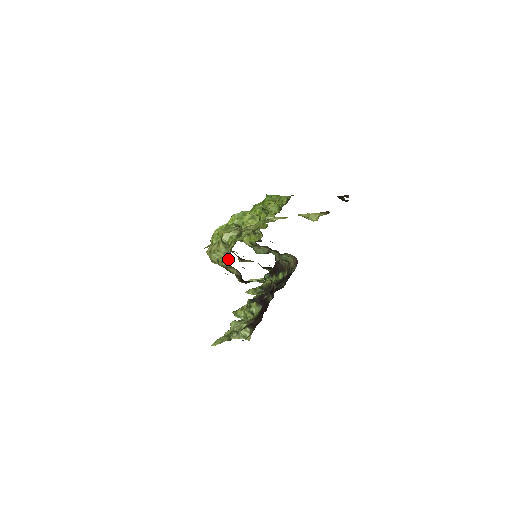
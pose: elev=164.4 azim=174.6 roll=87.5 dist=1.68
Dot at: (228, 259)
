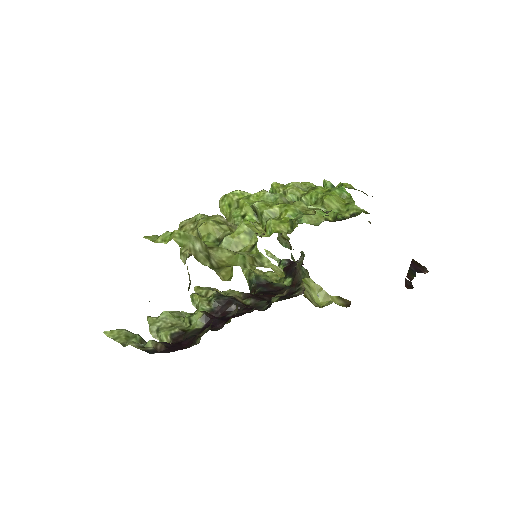
Dot at: (187, 257)
